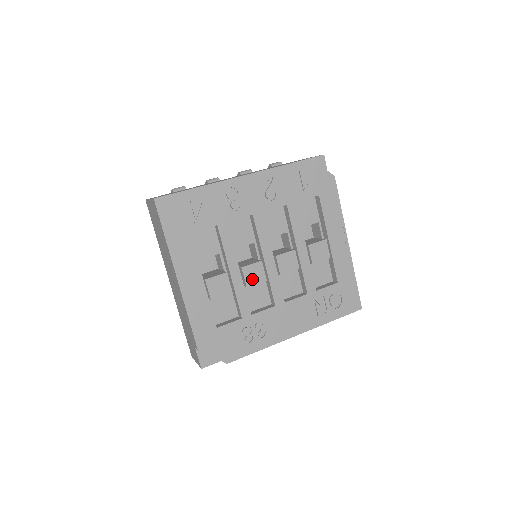
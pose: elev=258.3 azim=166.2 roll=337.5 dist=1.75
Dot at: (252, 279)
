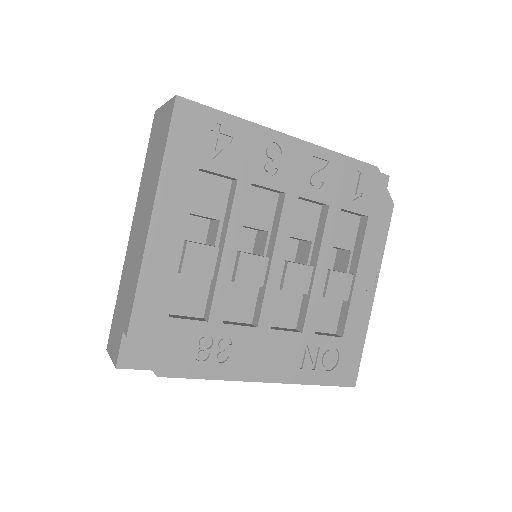
Dot at: (246, 275)
